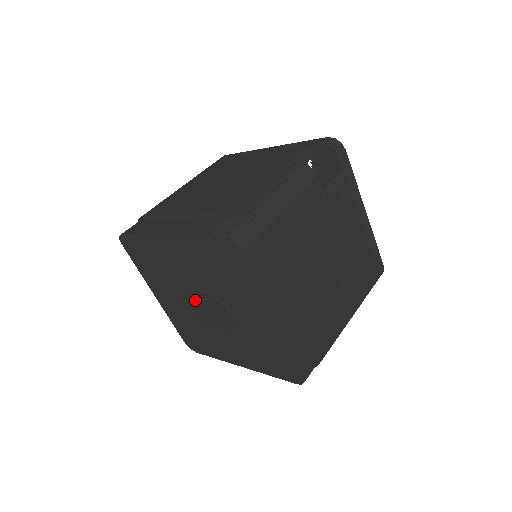
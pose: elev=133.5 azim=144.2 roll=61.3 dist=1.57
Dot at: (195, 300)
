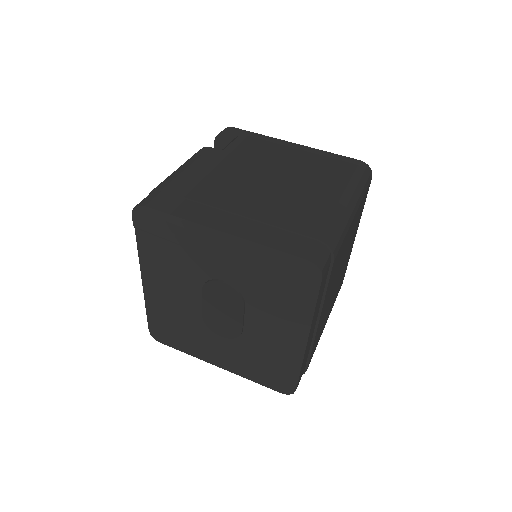
Dot at: (209, 313)
